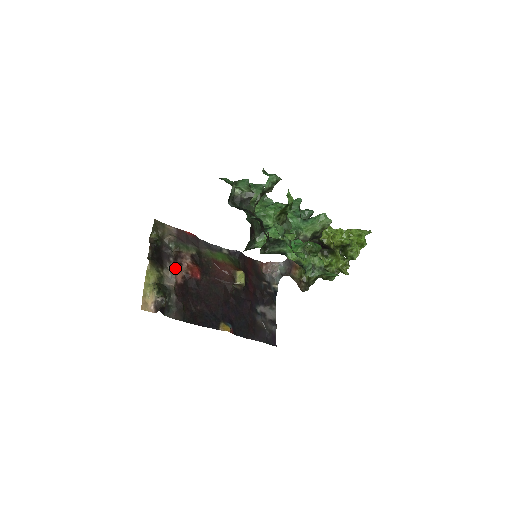
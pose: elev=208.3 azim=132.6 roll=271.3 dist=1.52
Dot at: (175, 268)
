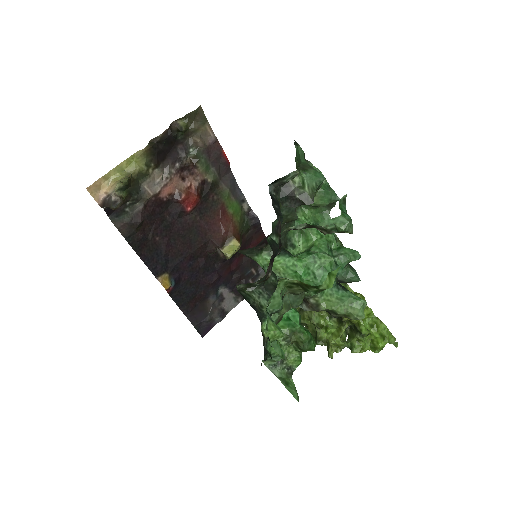
Dot at: (172, 178)
